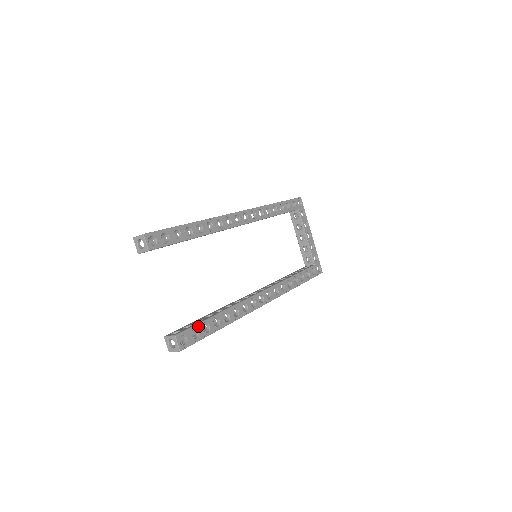
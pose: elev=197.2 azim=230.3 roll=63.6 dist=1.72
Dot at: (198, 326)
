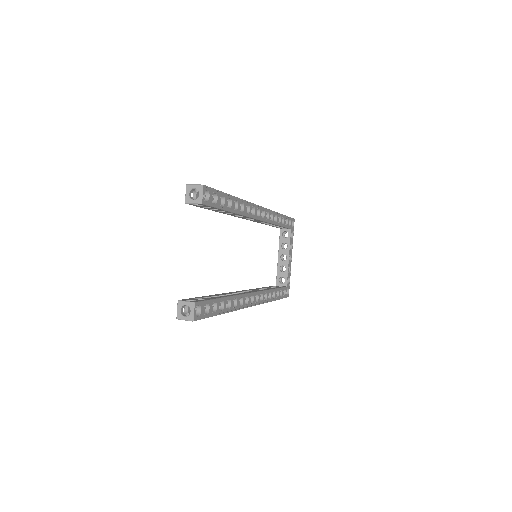
Dot at: (210, 302)
